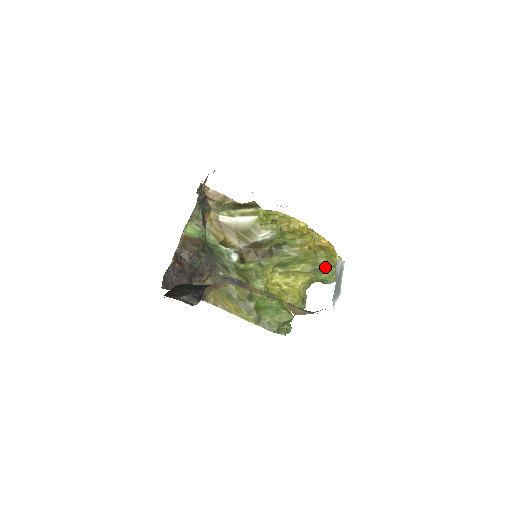
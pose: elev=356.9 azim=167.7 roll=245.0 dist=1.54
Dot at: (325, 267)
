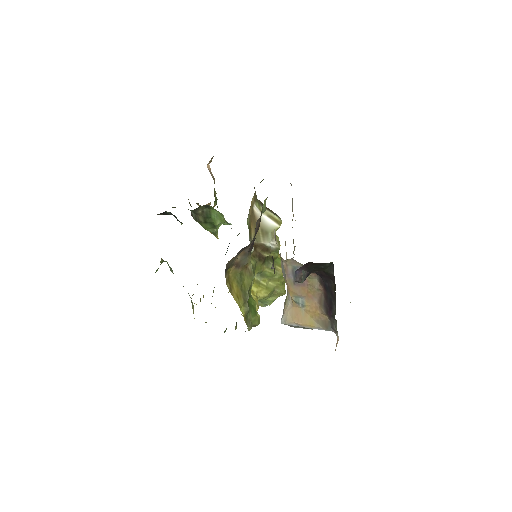
Dot at: (281, 293)
